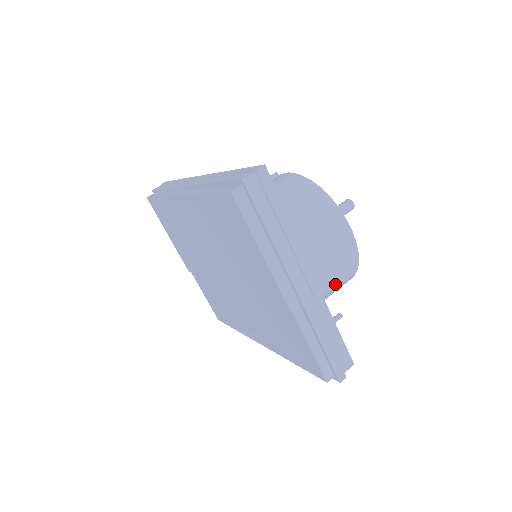
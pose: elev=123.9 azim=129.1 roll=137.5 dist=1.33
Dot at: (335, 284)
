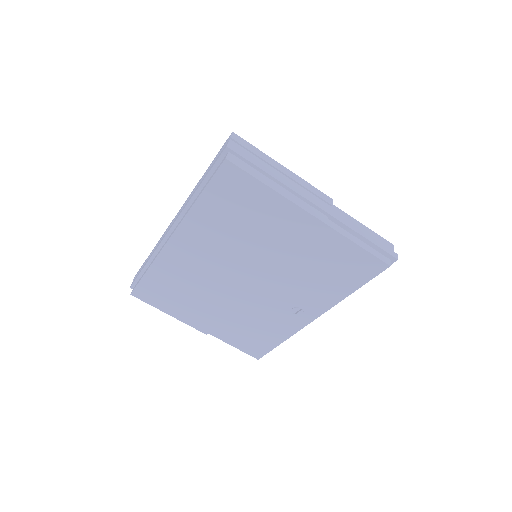
Dot at: occluded
